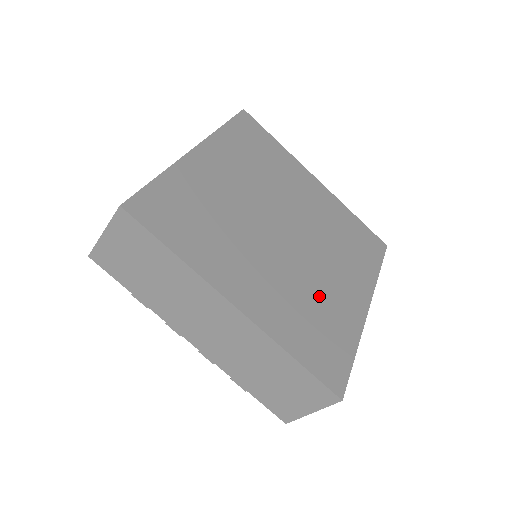
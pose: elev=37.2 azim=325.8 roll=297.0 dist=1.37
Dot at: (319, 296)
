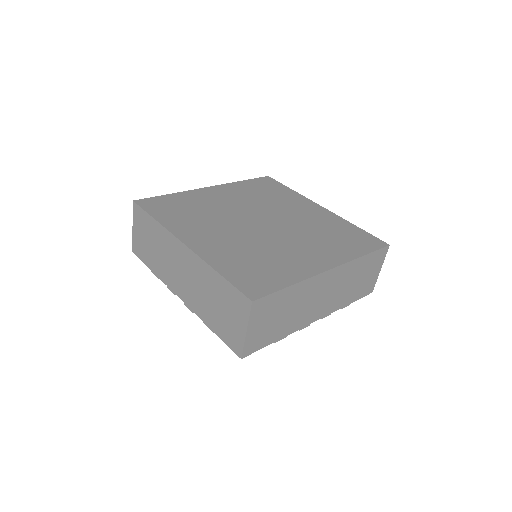
Dot at: (272, 253)
